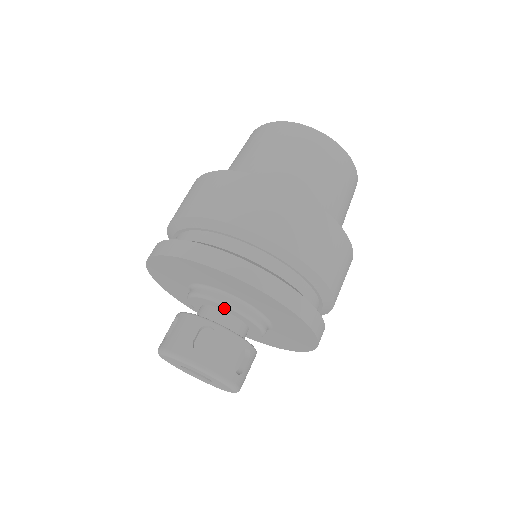
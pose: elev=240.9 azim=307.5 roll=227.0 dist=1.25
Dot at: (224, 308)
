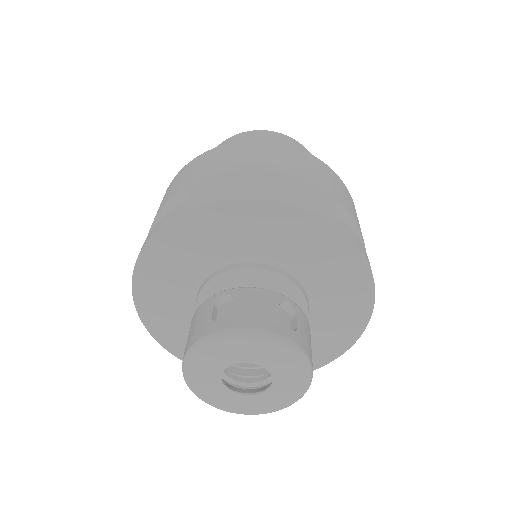
Dot at: (236, 282)
